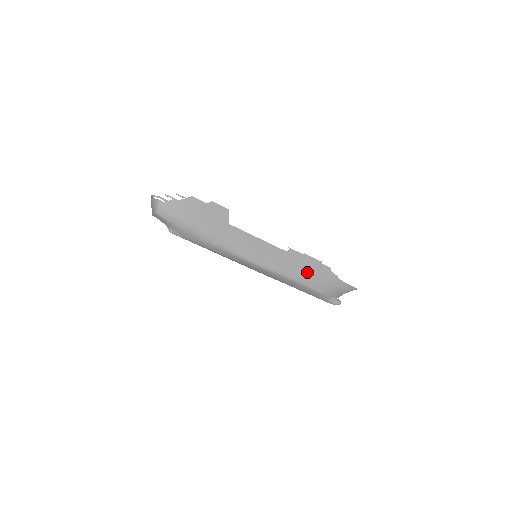
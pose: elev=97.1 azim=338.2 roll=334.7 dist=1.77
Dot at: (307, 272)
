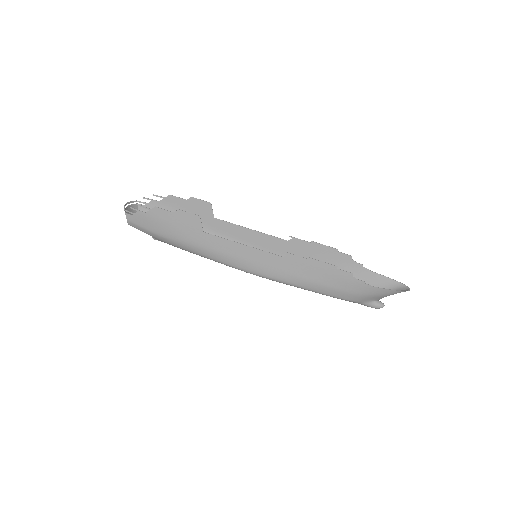
Dot at: (316, 279)
